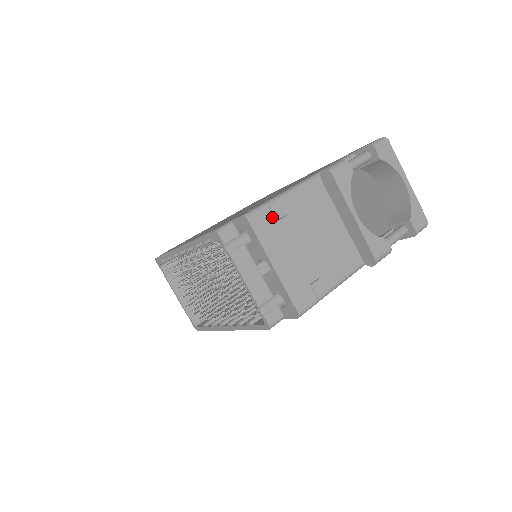
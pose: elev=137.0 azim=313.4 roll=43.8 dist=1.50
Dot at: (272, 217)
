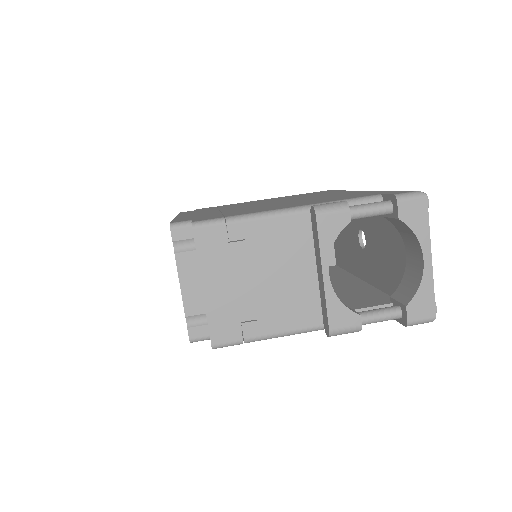
Dot at: (225, 236)
